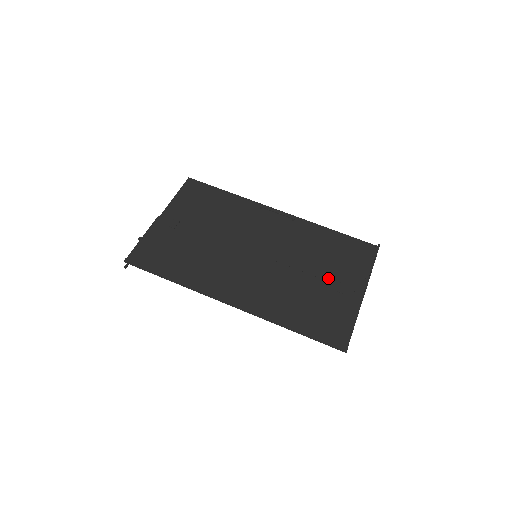
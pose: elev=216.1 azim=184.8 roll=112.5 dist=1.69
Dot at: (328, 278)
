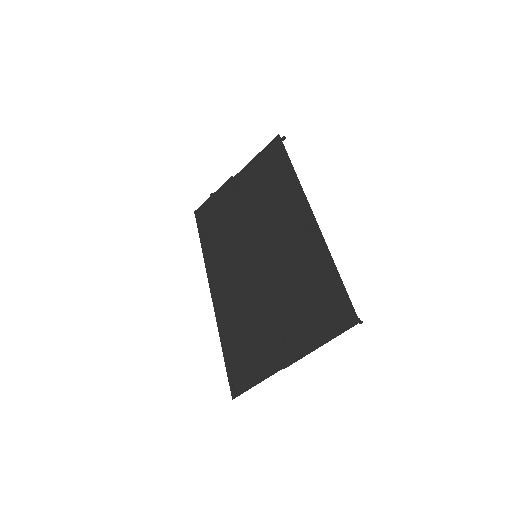
Dot at: (283, 321)
